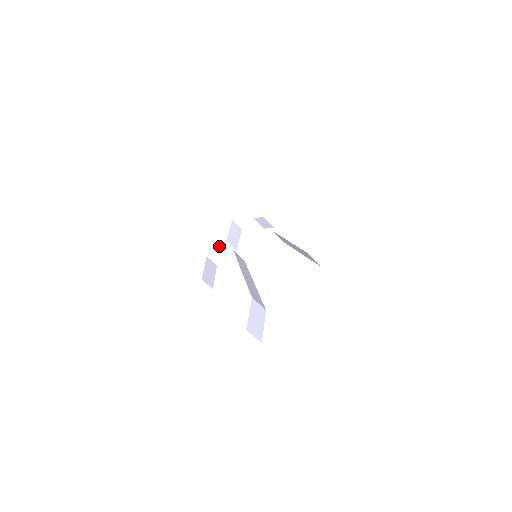
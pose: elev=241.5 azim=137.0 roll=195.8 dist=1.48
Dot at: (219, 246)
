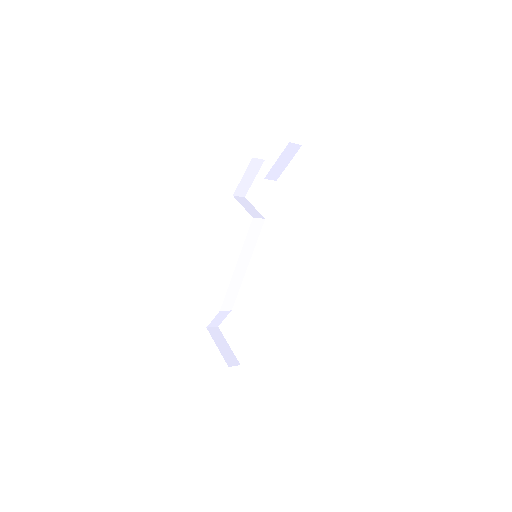
Dot at: occluded
